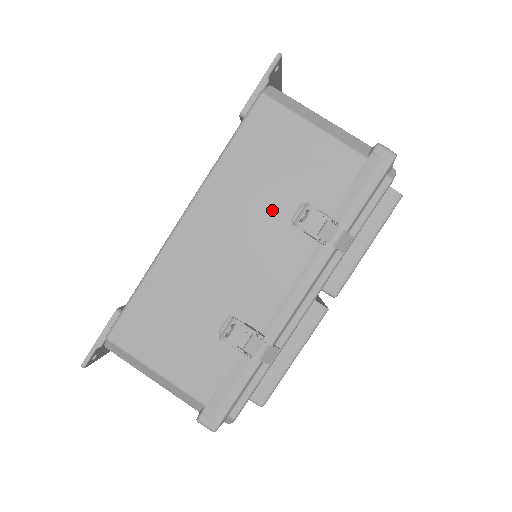
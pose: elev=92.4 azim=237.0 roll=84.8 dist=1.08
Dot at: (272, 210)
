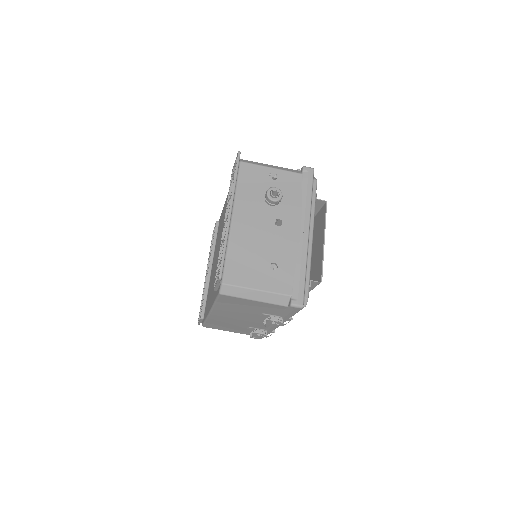
Dot at: (249, 314)
